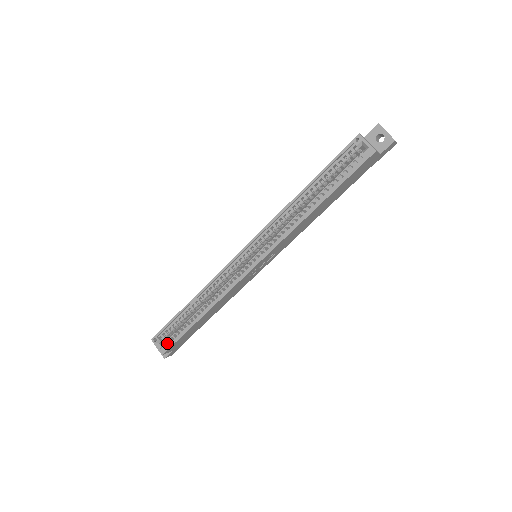
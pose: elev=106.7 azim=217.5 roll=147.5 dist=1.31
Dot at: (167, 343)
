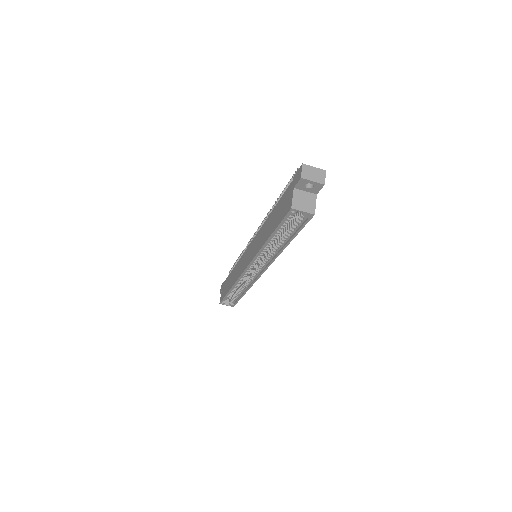
Dot at: (231, 302)
